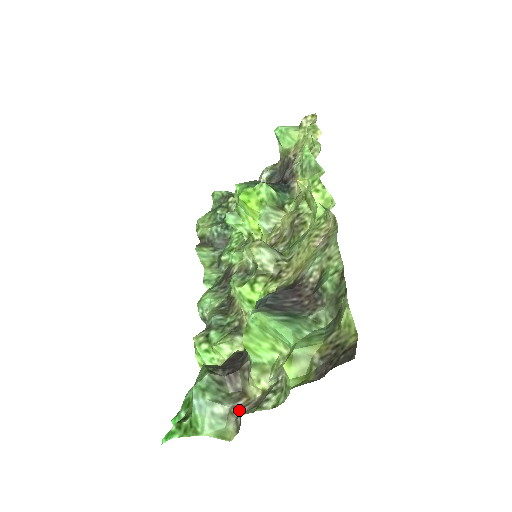
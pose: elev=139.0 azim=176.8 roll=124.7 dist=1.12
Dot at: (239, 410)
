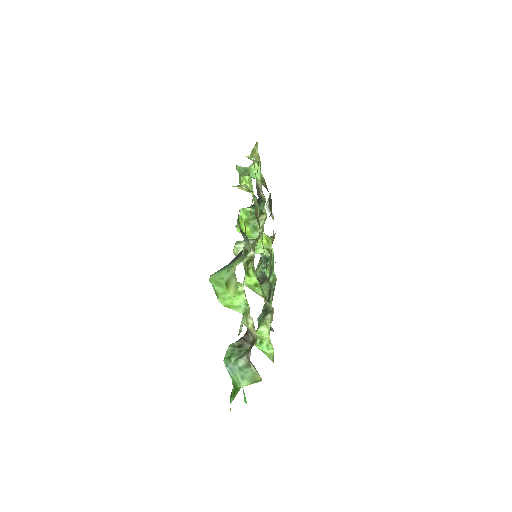
Dot at: (250, 353)
